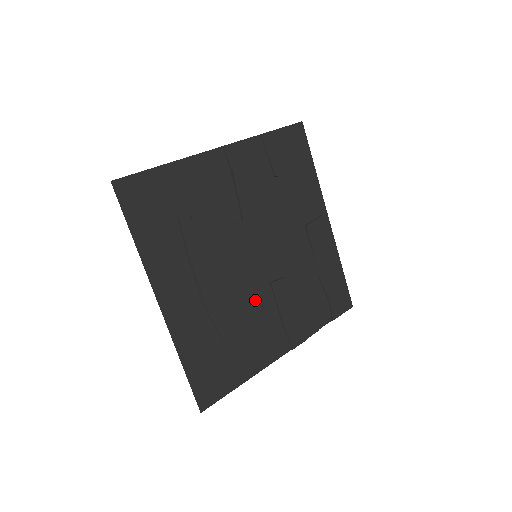
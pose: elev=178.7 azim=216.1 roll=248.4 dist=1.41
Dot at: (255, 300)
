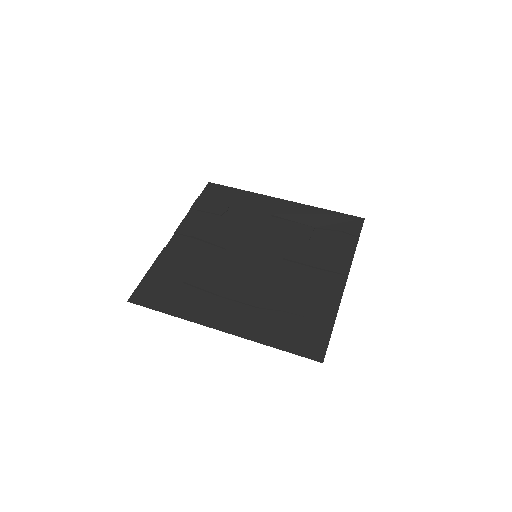
Dot at: (284, 275)
